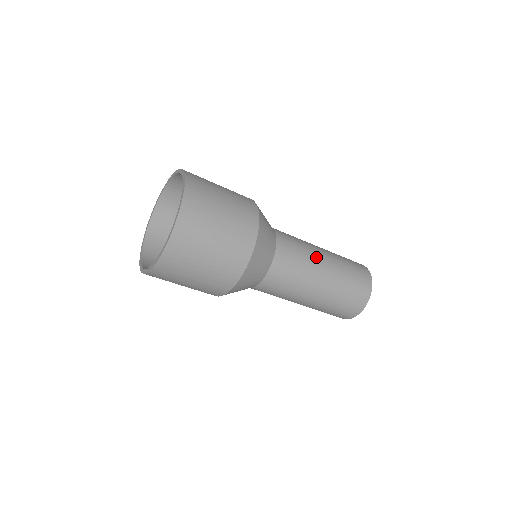
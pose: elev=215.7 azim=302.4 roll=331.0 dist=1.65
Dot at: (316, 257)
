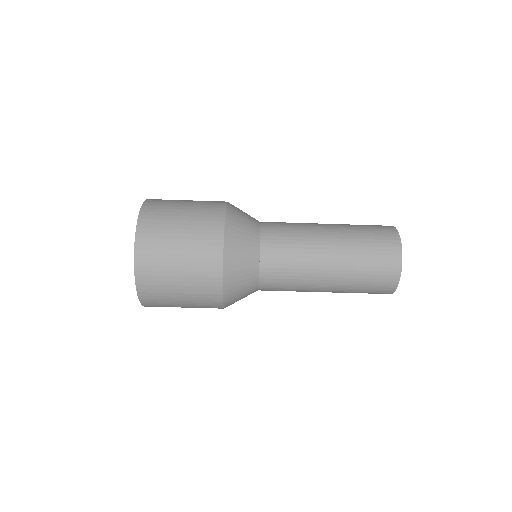
Dot at: (313, 228)
